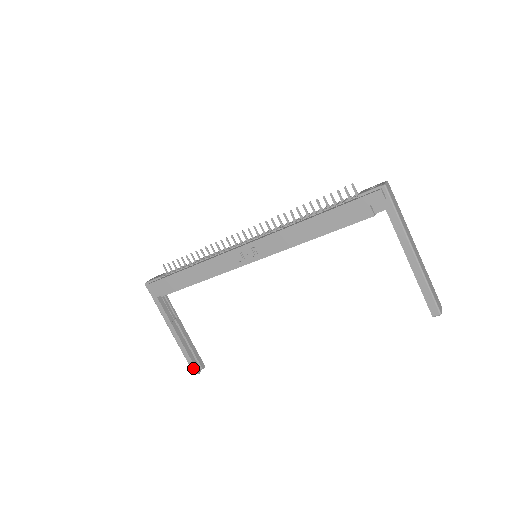
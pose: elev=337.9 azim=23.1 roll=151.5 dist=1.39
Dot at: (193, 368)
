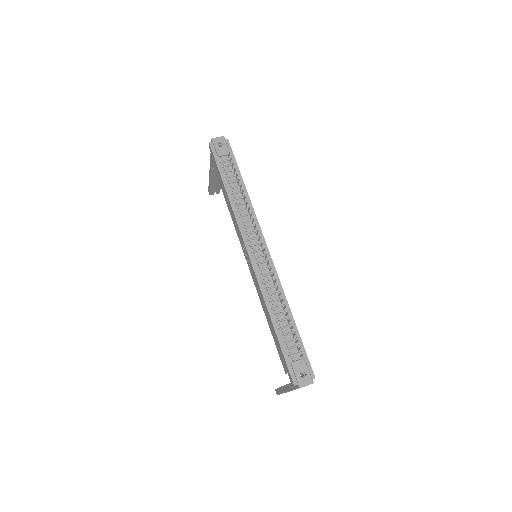
Dot at: (209, 190)
